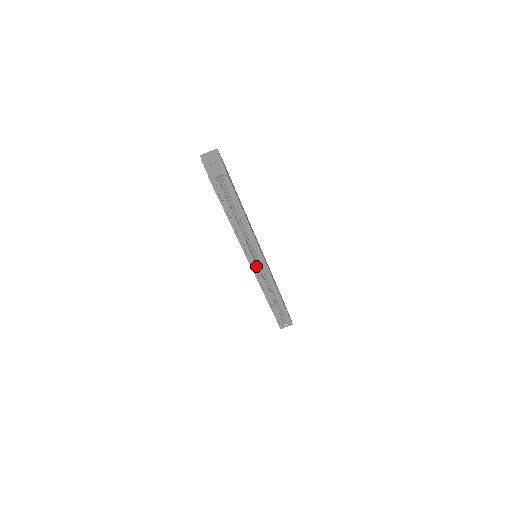
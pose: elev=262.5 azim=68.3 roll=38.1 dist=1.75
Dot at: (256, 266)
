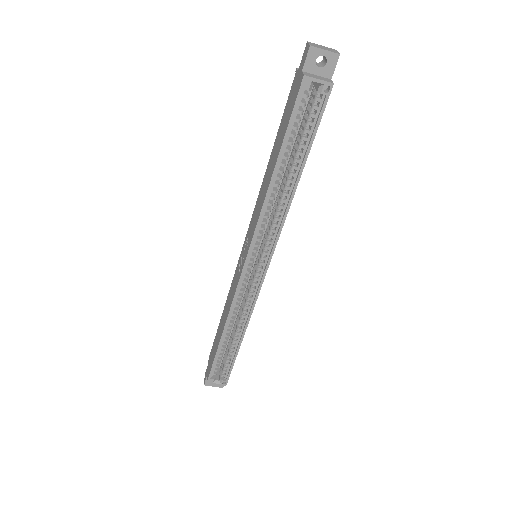
Dot at: (249, 269)
